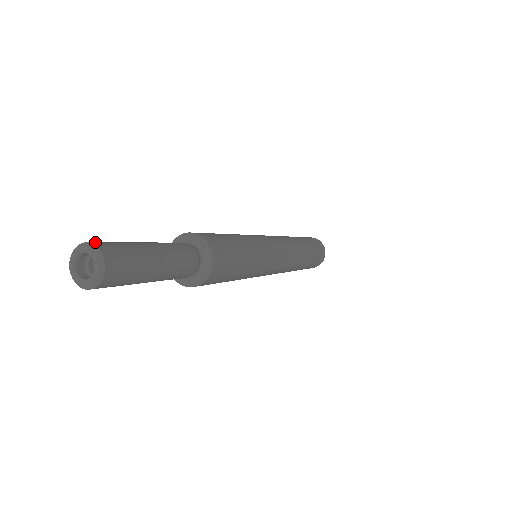
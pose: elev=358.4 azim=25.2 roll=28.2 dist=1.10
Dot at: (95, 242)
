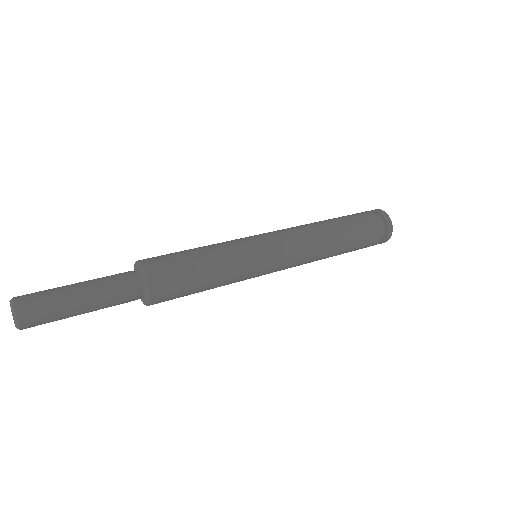
Dot at: (19, 297)
